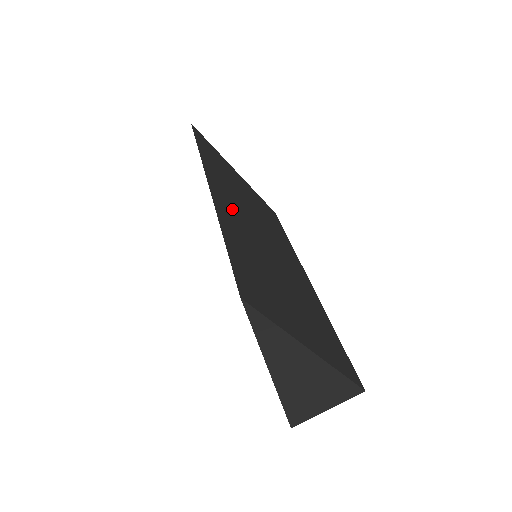
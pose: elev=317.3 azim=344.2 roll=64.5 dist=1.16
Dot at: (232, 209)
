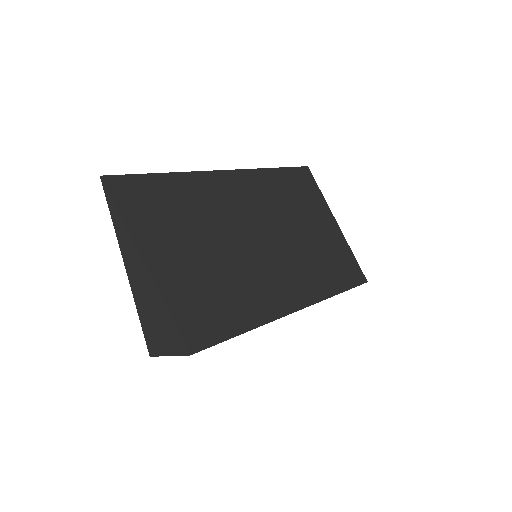
Dot at: (232, 196)
